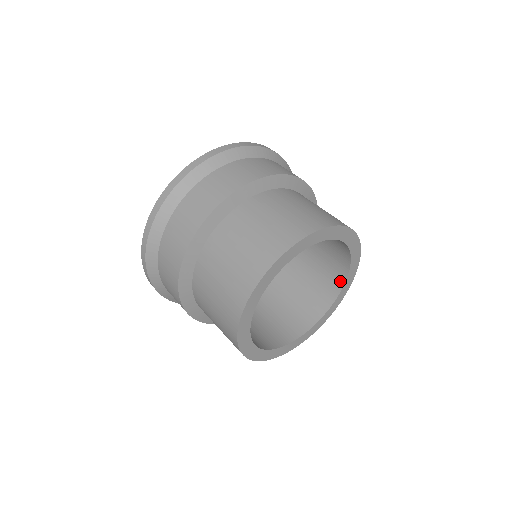
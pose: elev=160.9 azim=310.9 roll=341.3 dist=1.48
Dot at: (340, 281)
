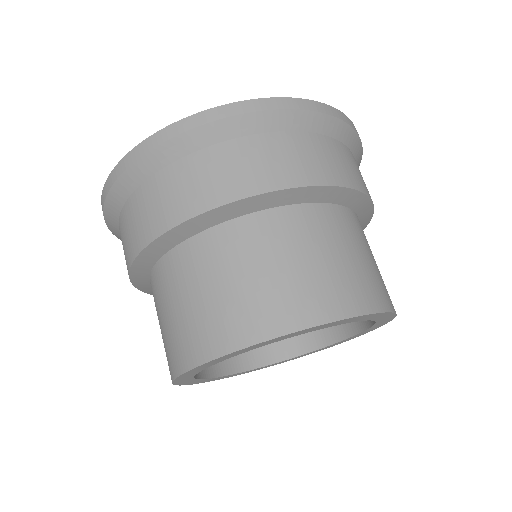
Dot at: (362, 323)
